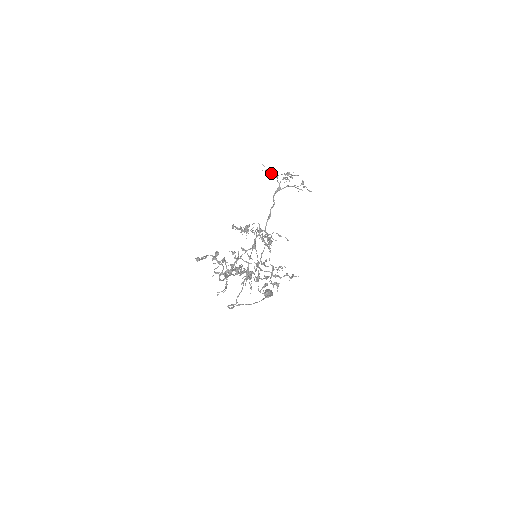
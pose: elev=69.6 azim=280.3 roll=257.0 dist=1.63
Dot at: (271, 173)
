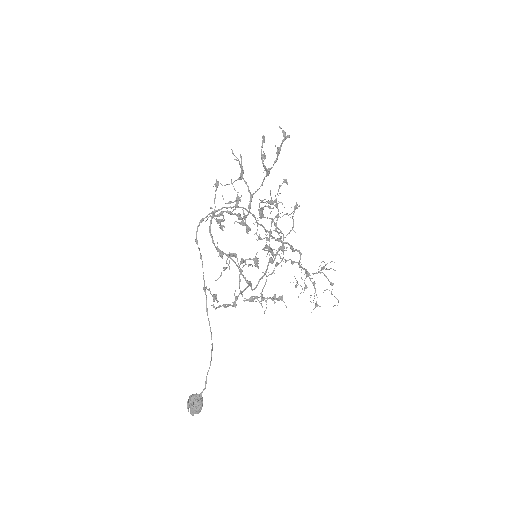
Dot at: (302, 279)
